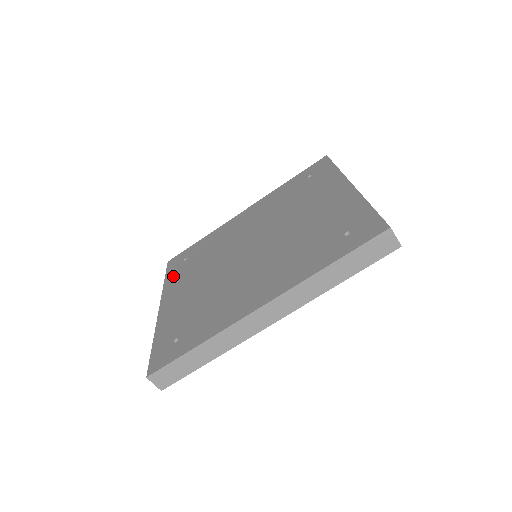
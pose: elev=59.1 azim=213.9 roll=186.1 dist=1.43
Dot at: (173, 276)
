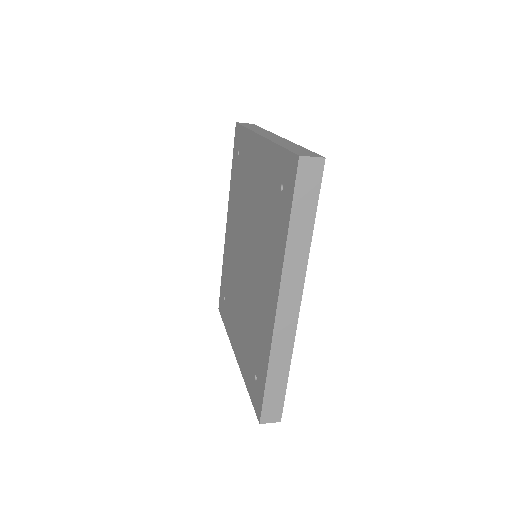
Dot at: (226, 320)
